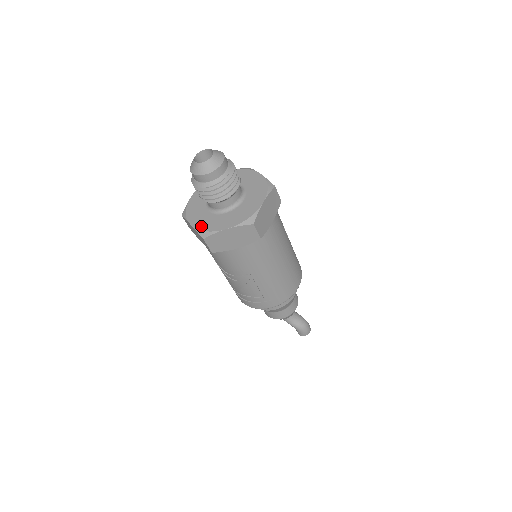
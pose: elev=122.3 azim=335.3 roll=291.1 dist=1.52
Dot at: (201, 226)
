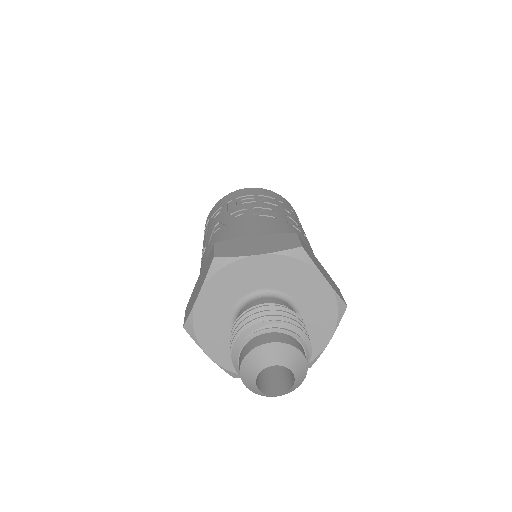
Dot at: (200, 318)
